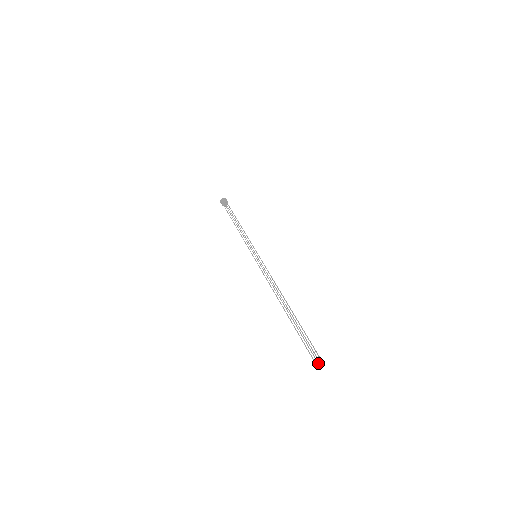
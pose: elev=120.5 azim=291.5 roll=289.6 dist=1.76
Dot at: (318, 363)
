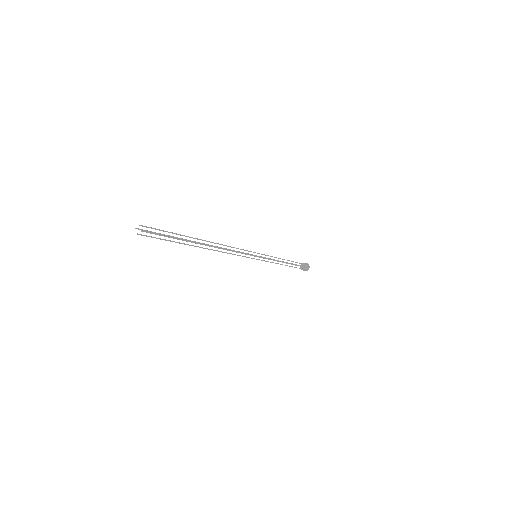
Dot at: occluded
